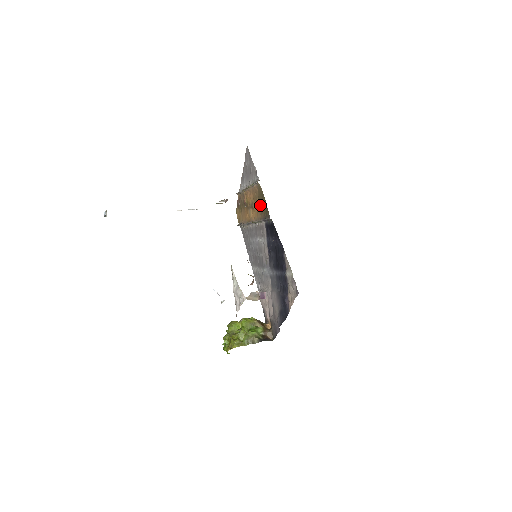
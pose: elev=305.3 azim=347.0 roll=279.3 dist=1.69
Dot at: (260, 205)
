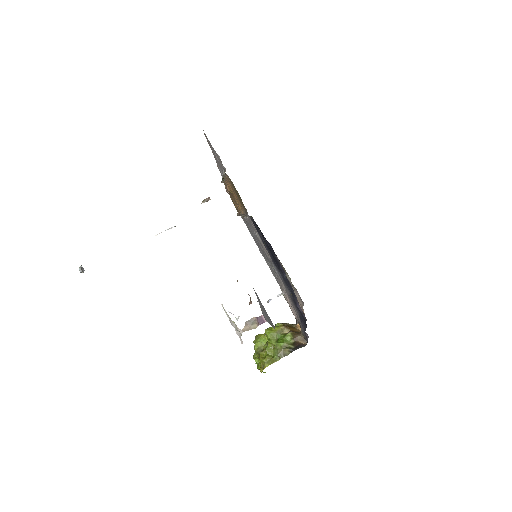
Dot at: (238, 198)
